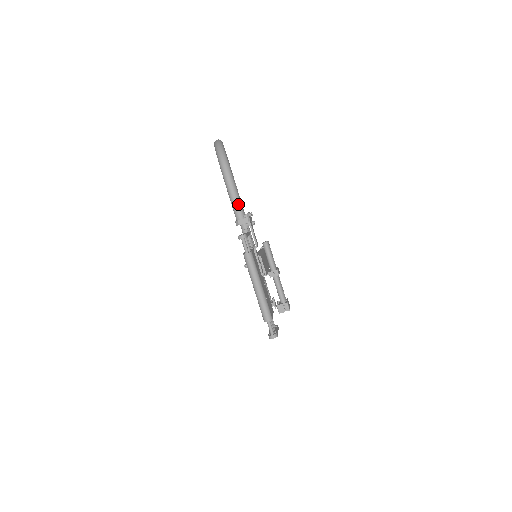
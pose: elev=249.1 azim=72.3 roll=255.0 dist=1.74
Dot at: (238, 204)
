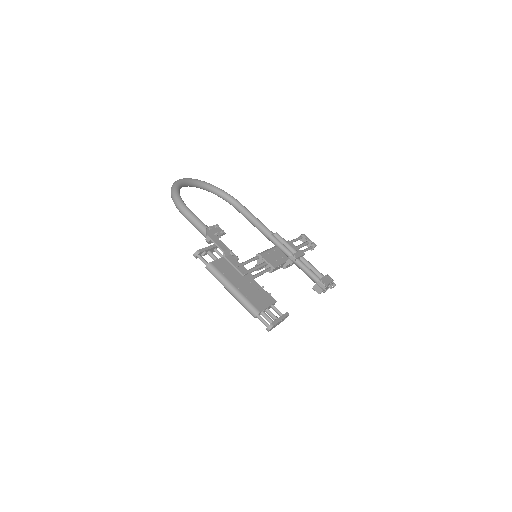
Dot at: (199, 225)
